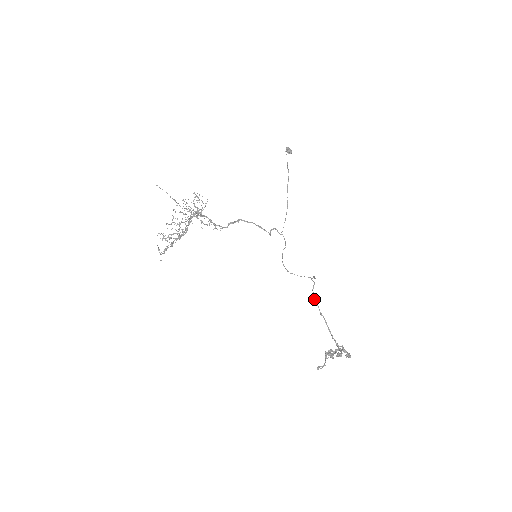
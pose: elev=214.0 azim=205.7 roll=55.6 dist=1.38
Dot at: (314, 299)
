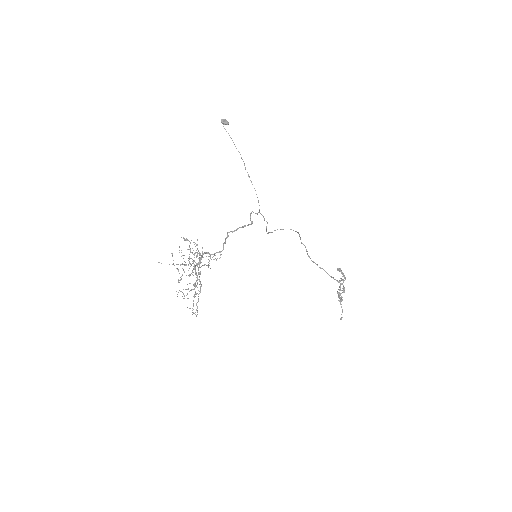
Dot at: (311, 260)
